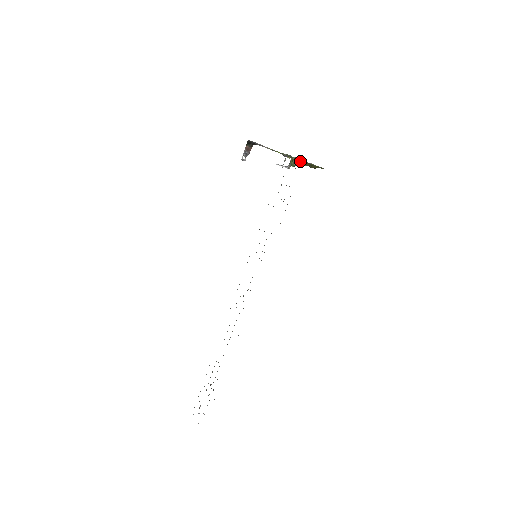
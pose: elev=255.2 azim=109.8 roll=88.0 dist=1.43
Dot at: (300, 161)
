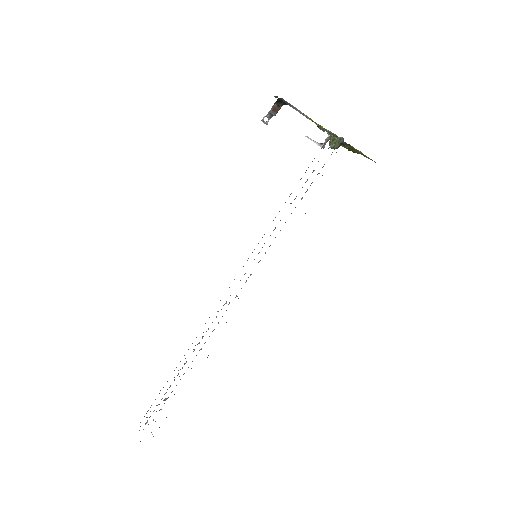
Dot at: (344, 144)
